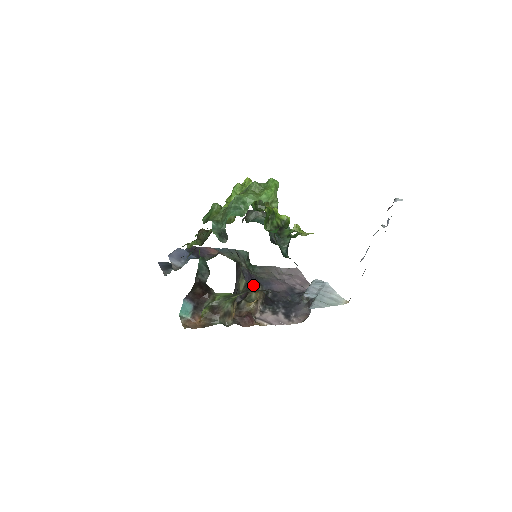
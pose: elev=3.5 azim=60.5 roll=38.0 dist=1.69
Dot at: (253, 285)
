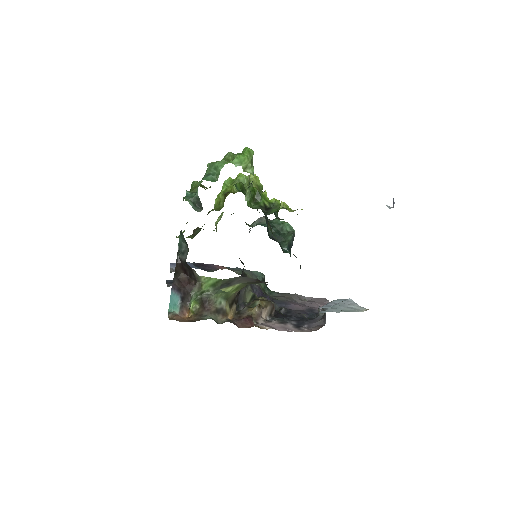
Dot at: occluded
